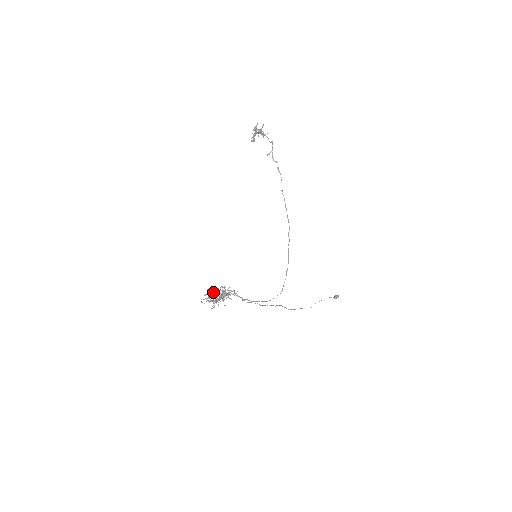
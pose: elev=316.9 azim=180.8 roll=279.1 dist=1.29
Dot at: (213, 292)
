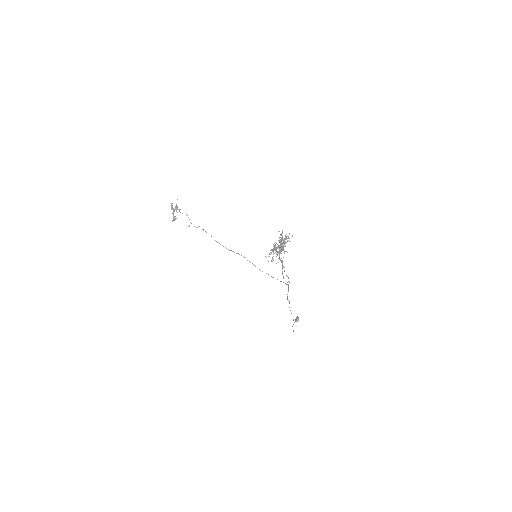
Dot at: (275, 245)
